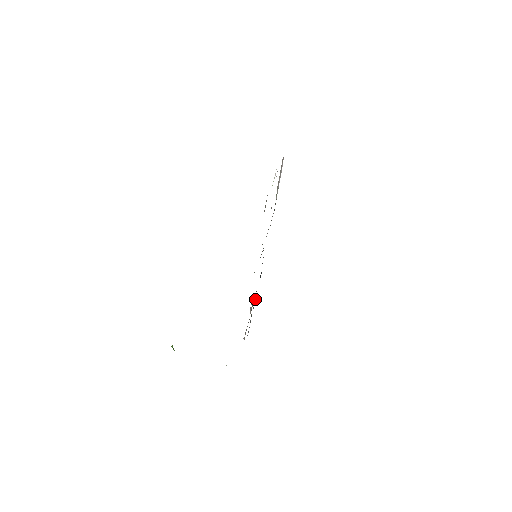
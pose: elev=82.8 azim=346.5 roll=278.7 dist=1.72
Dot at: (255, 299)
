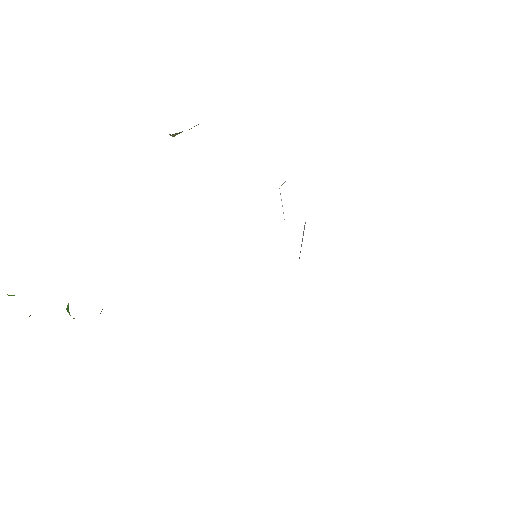
Dot at: occluded
